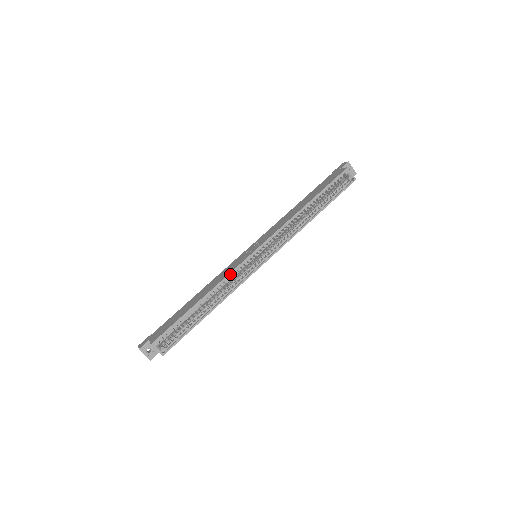
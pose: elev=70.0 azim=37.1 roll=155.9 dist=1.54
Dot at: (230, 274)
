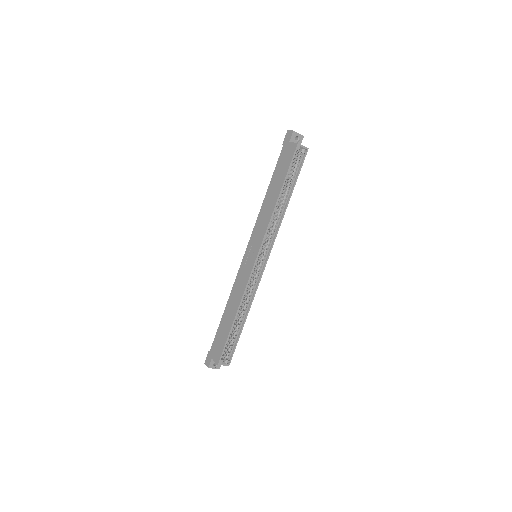
Dot at: occluded
